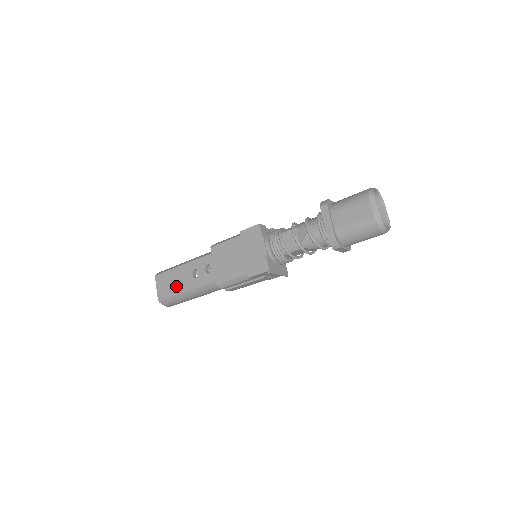
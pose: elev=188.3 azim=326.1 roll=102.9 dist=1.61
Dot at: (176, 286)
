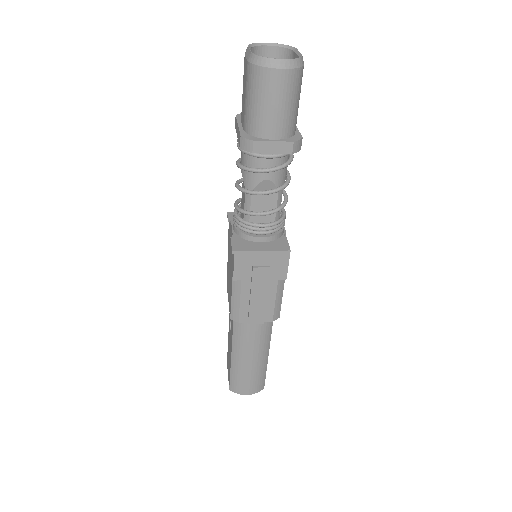
Dot at: (229, 357)
